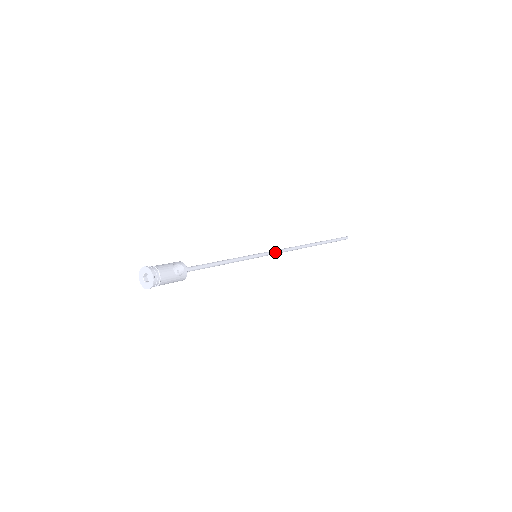
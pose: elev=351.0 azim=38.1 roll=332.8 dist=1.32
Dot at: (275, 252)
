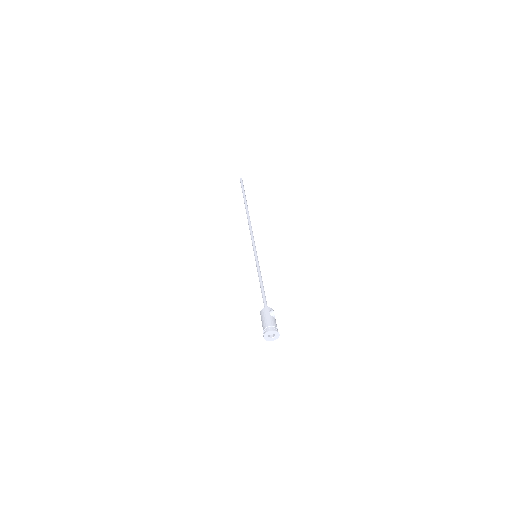
Dot at: (254, 241)
